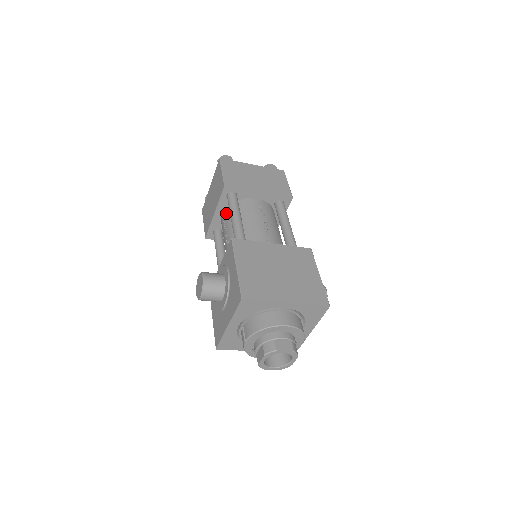
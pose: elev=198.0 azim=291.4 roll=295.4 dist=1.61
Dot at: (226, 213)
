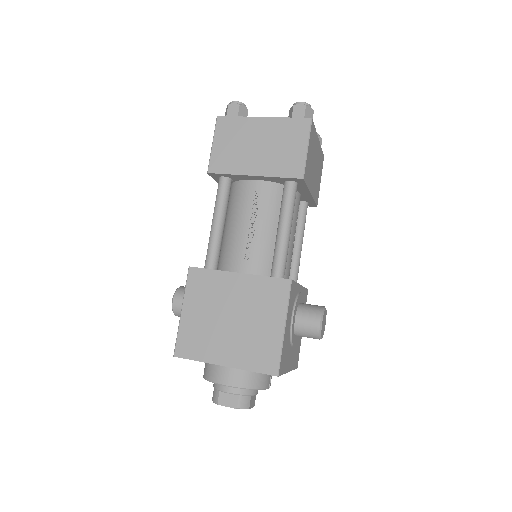
Dot at: occluded
